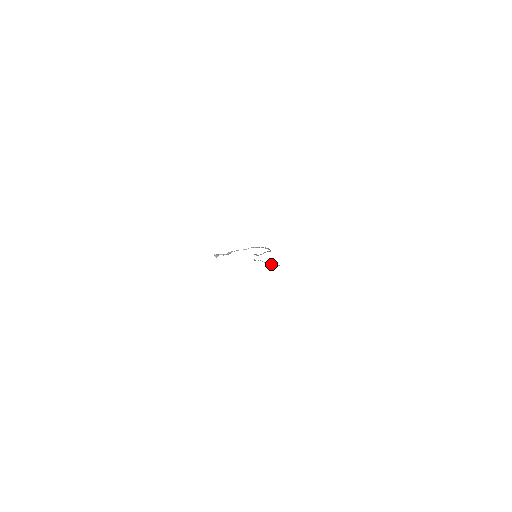
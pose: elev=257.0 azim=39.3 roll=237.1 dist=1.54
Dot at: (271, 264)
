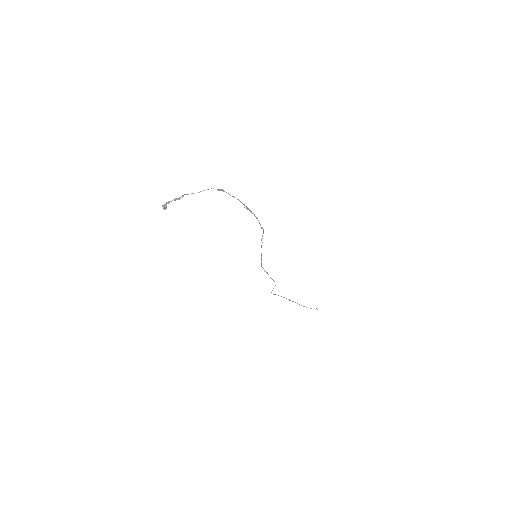
Dot at: occluded
